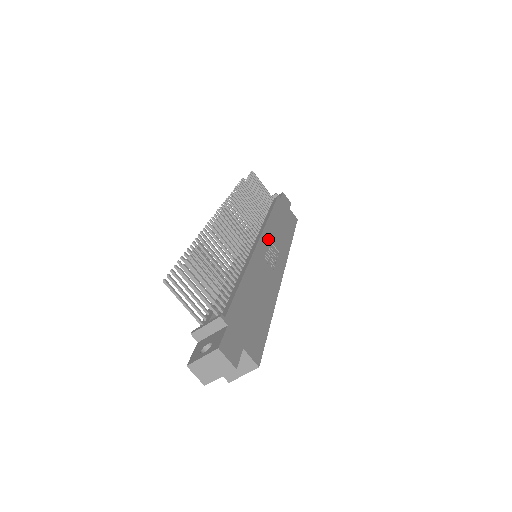
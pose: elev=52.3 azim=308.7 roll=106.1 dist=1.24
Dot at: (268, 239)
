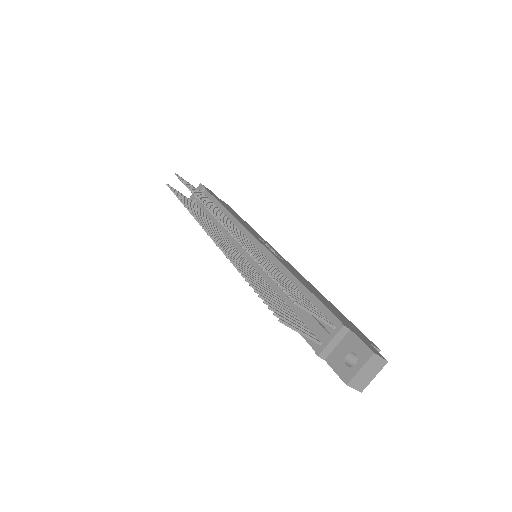
Dot at: (254, 235)
